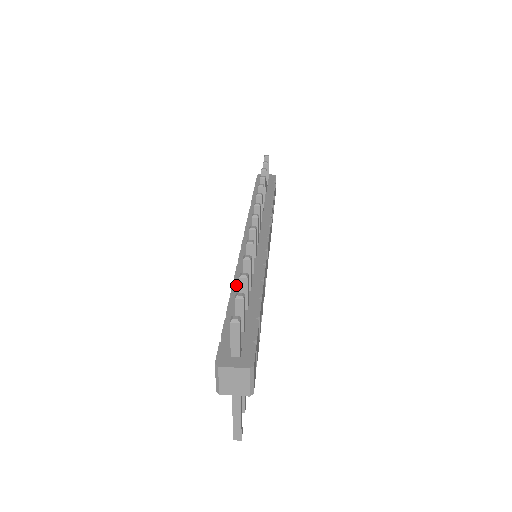
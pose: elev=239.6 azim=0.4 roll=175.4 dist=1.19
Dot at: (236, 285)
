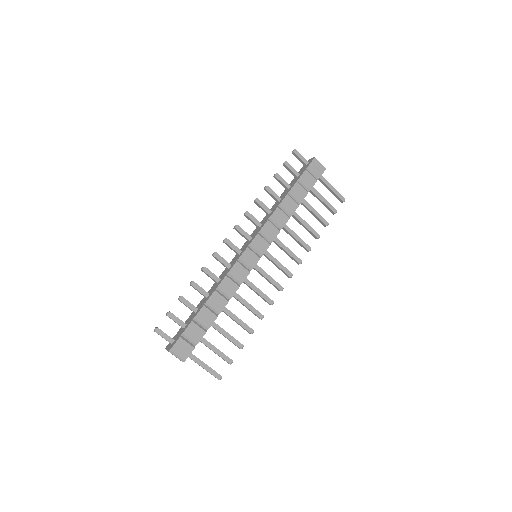
Dot at: occluded
